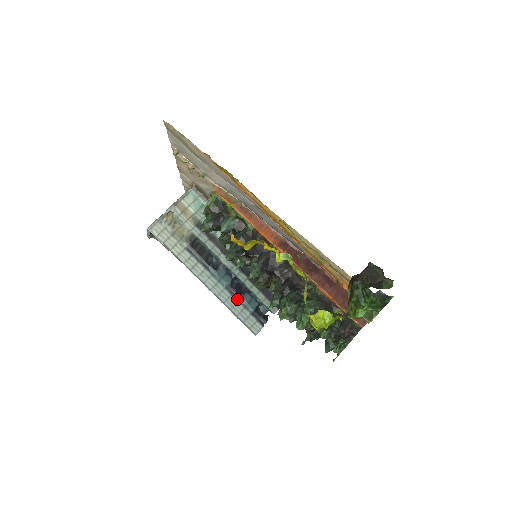
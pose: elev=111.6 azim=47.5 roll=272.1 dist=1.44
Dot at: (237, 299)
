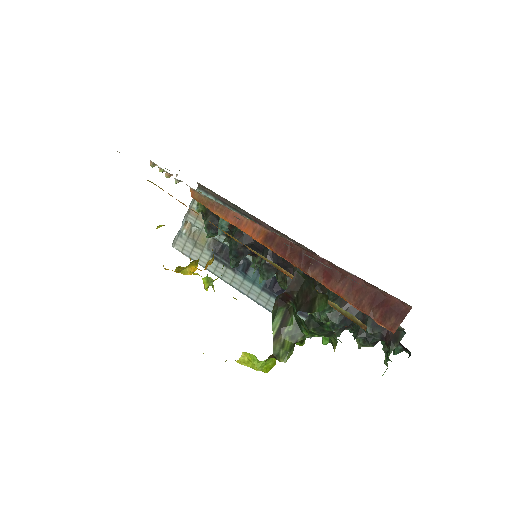
Dot at: occluded
